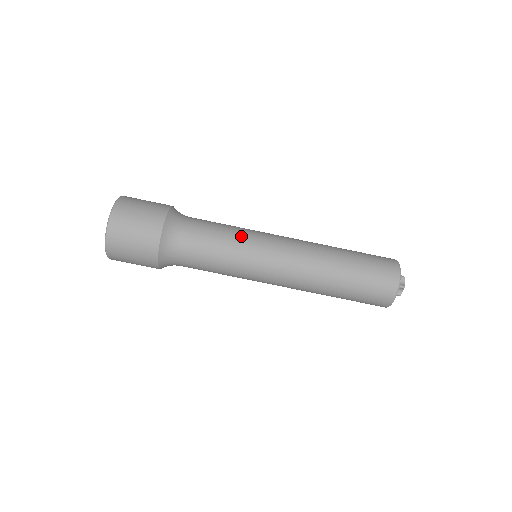
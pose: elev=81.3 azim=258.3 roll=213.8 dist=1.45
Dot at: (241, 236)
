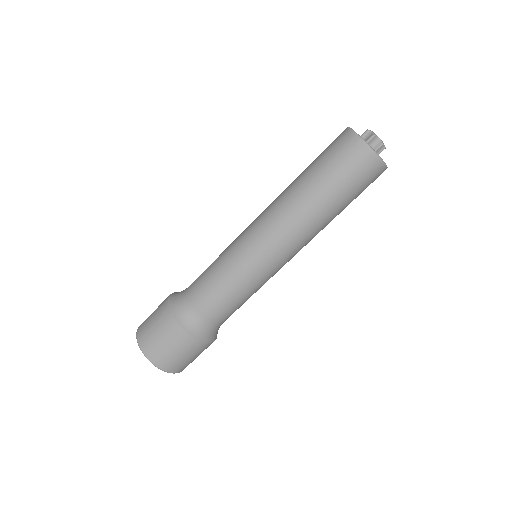
Dot at: (223, 254)
